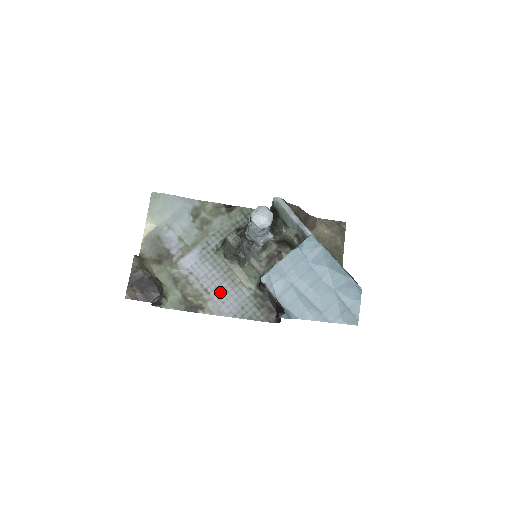
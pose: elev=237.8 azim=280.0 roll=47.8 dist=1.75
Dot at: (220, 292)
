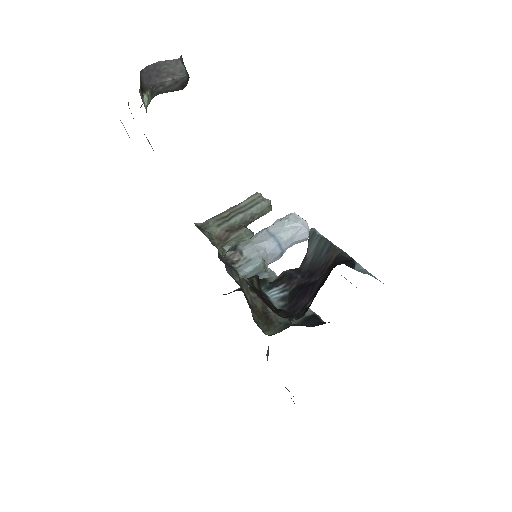
Dot at: occluded
